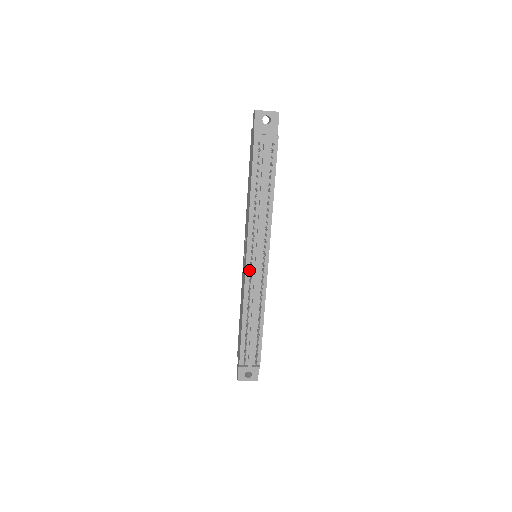
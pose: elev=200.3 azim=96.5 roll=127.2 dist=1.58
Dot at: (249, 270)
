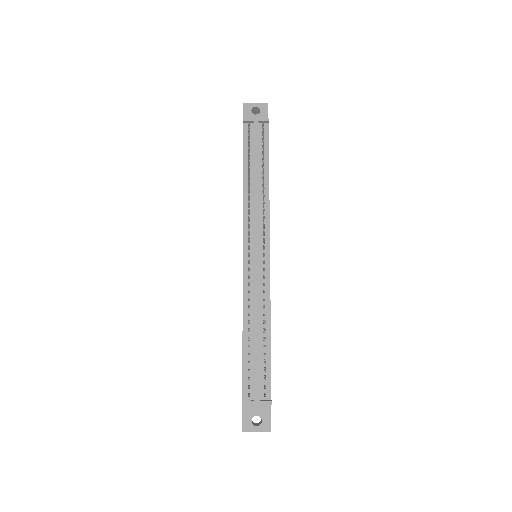
Dot at: (247, 264)
